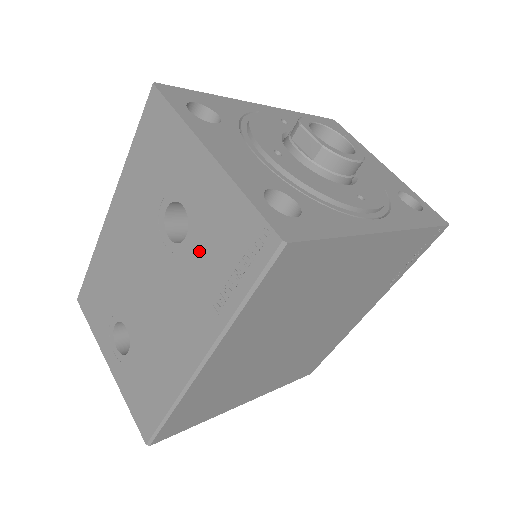
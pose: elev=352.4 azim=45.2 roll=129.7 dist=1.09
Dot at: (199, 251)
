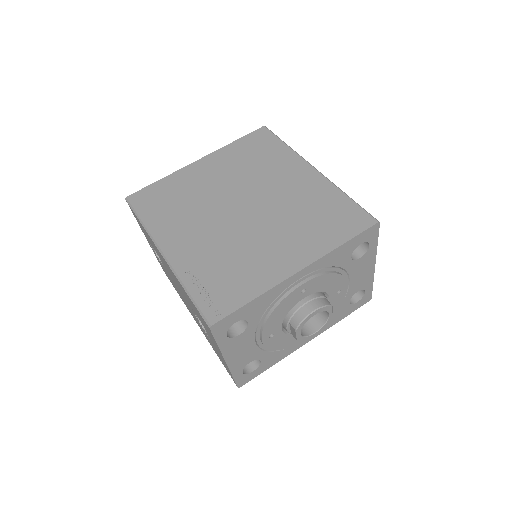
Dot at: (209, 339)
